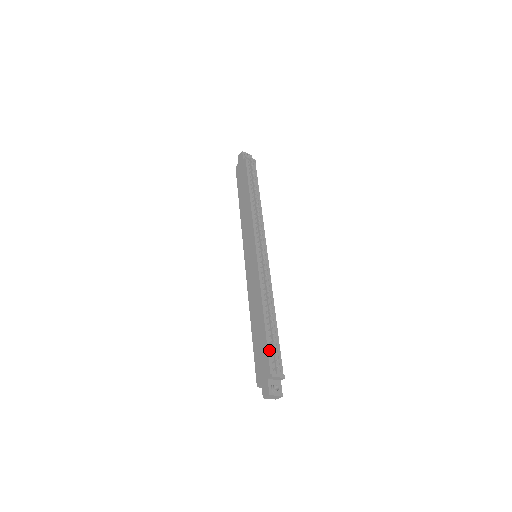
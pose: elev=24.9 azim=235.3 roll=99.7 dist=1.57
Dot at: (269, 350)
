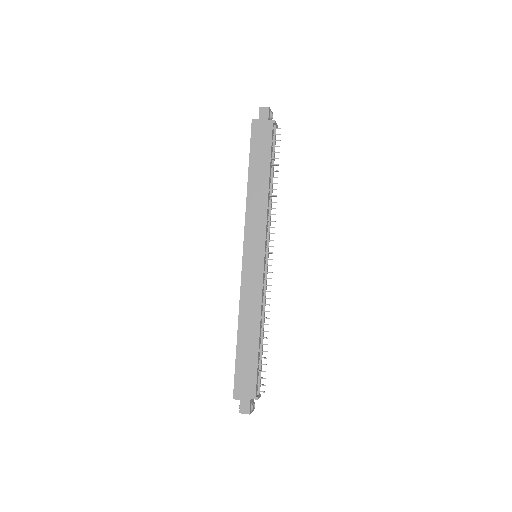
Dot at: (258, 372)
